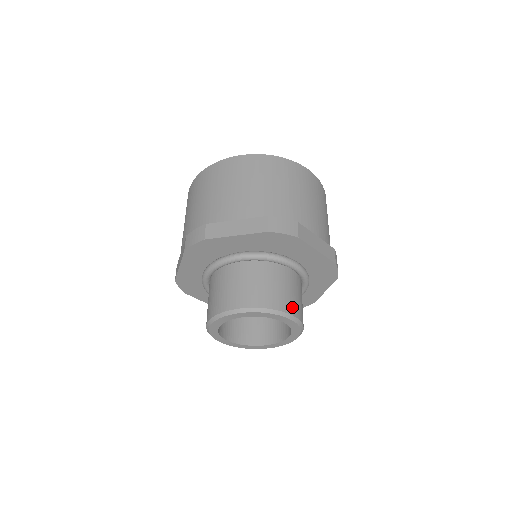
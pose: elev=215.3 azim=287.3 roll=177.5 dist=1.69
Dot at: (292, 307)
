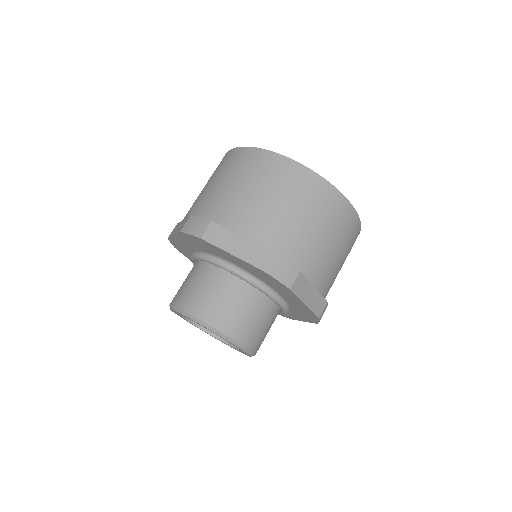
Dot at: (251, 340)
